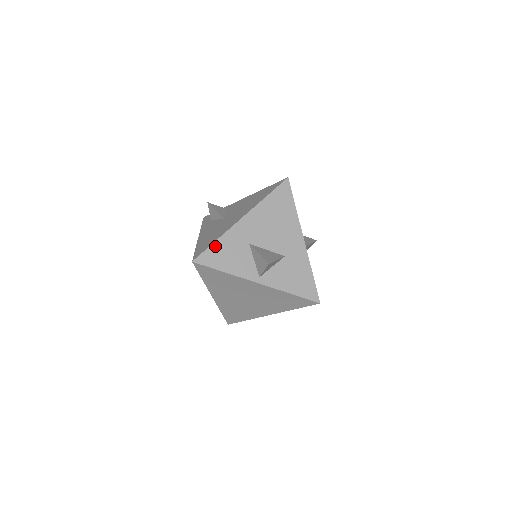
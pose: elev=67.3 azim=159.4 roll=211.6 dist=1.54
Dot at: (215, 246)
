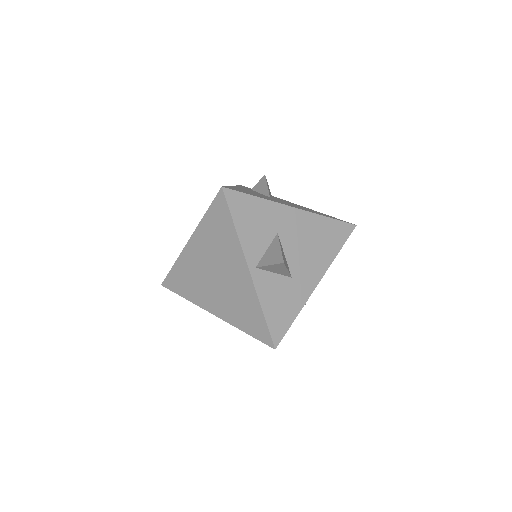
Dot at: (252, 200)
